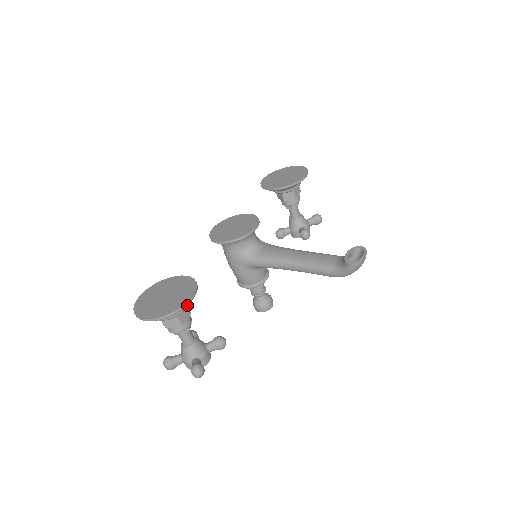
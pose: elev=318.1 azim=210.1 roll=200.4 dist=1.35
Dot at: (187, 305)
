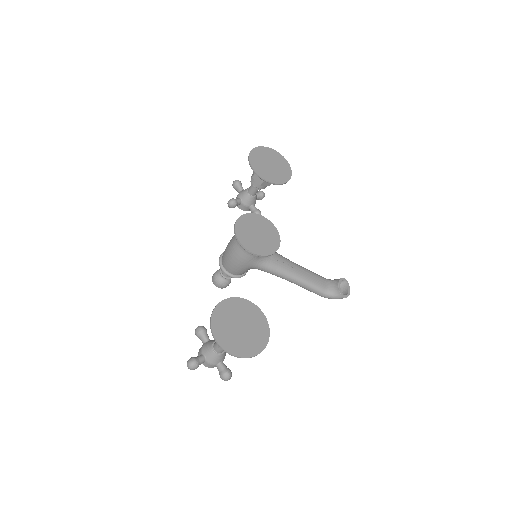
Dot at: occluded
